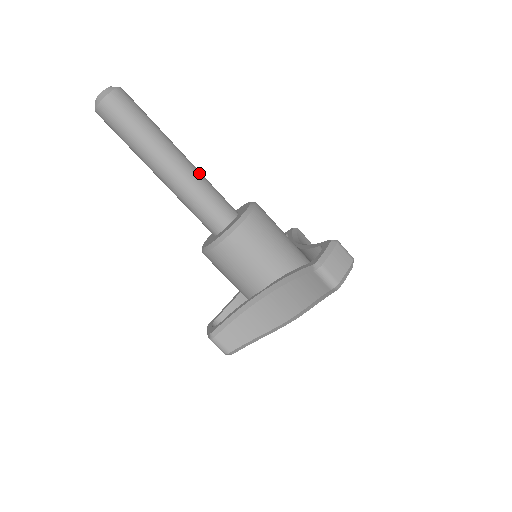
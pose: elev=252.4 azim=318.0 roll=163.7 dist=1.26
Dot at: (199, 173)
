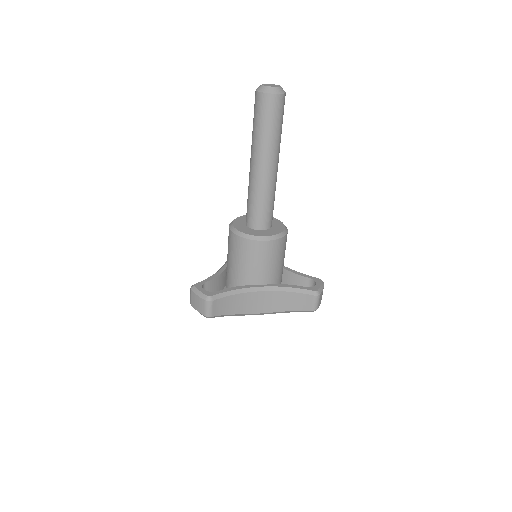
Dot at: occluded
